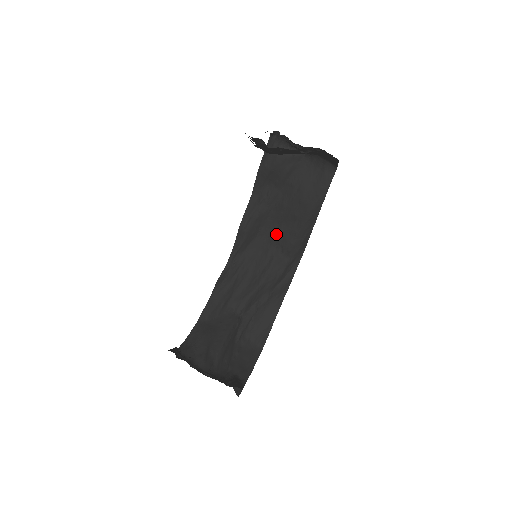
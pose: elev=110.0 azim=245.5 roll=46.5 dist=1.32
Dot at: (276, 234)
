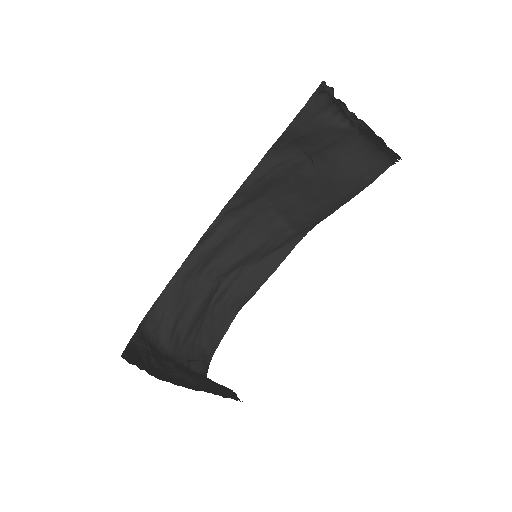
Dot at: (286, 203)
